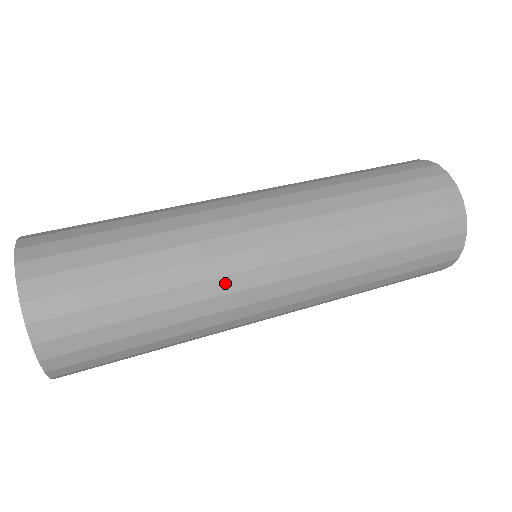
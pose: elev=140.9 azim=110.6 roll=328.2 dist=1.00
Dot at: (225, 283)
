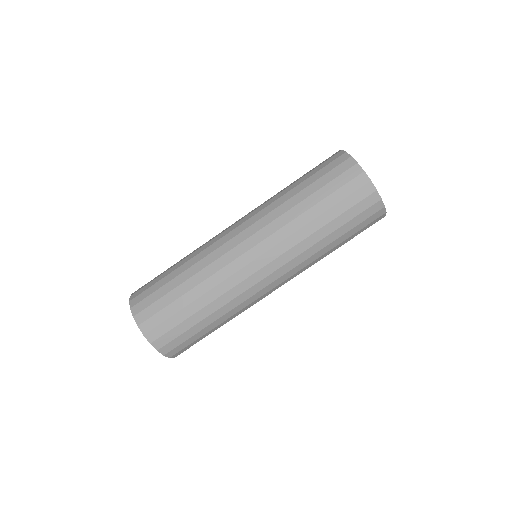
Dot at: occluded
